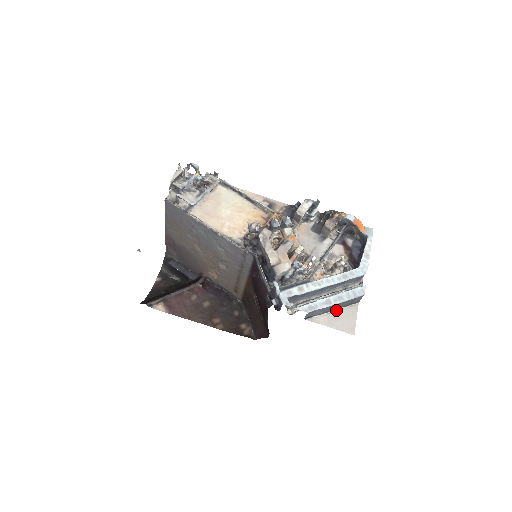
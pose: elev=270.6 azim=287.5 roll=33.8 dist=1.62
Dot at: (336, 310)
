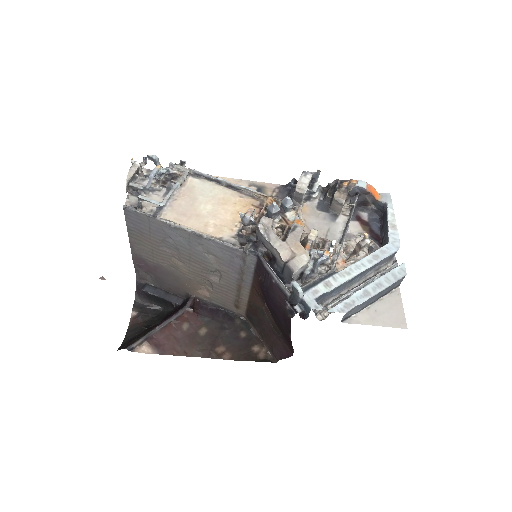
Dot at: (375, 302)
